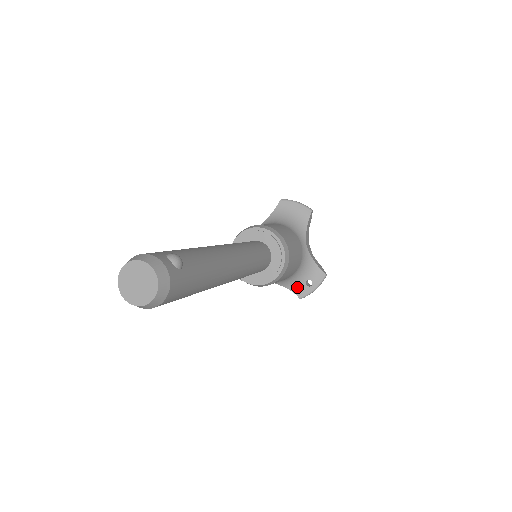
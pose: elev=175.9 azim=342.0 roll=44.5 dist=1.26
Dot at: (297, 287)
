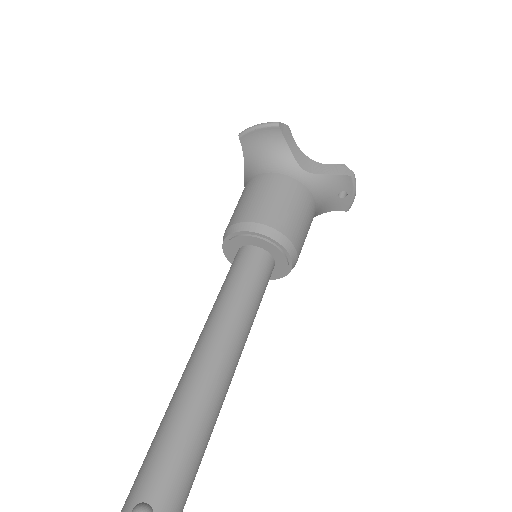
Dot at: (334, 205)
